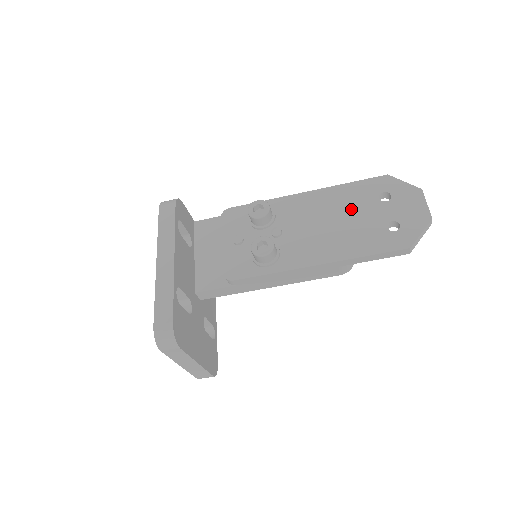
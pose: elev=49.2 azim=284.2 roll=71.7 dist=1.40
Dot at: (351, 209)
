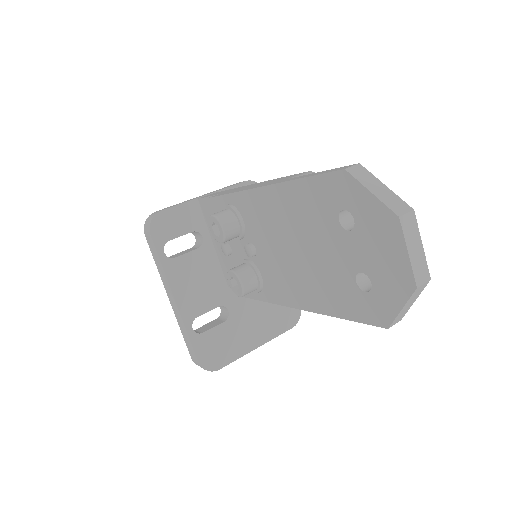
Dot at: (309, 234)
